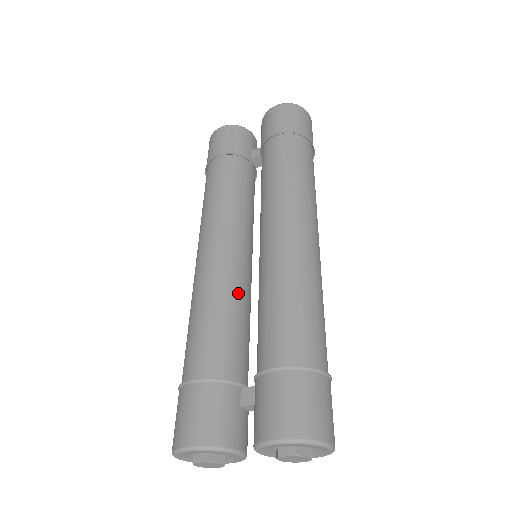
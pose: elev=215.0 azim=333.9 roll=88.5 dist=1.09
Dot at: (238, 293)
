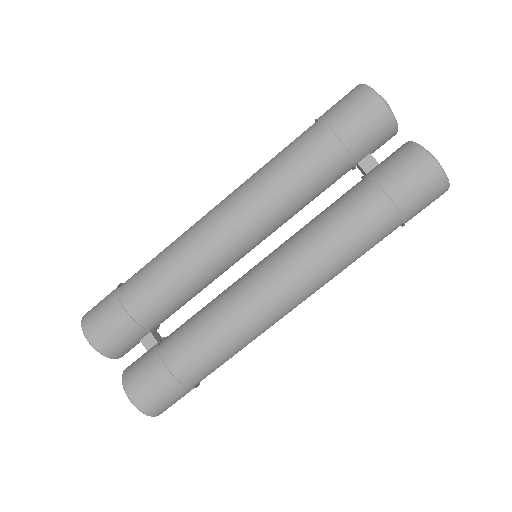
Dot at: (211, 276)
